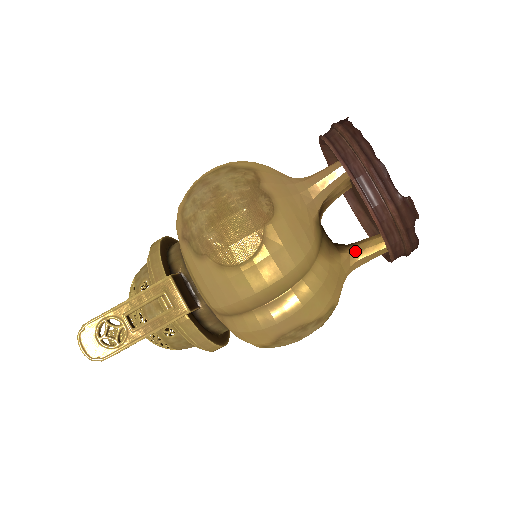
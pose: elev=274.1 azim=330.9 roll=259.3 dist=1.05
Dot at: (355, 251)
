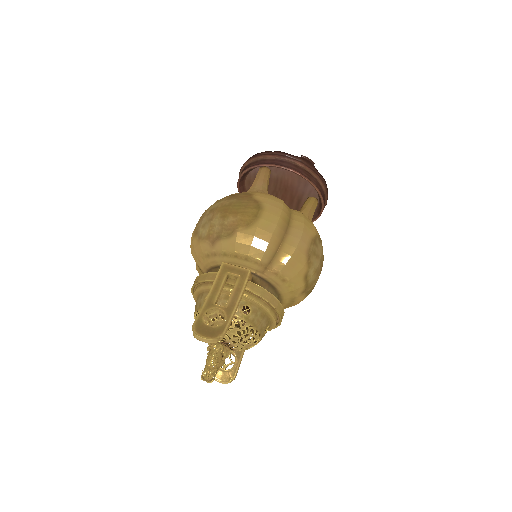
Dot at: (302, 211)
